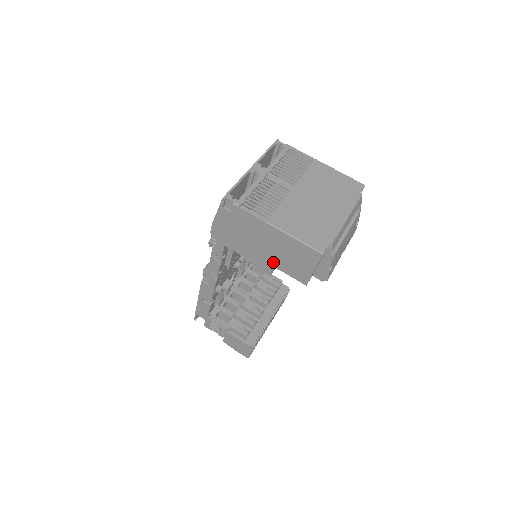
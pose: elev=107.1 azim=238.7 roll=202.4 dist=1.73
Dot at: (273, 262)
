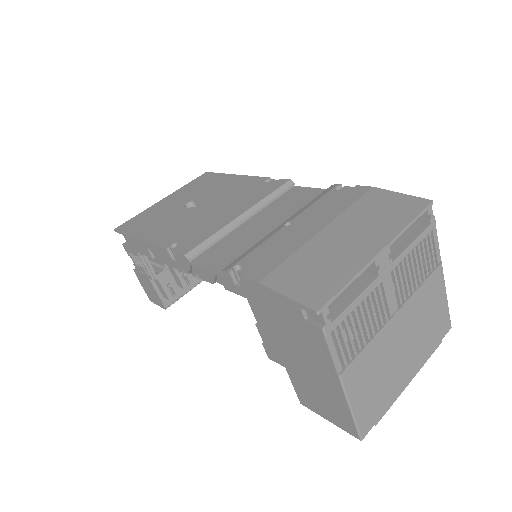
Dot at: (290, 368)
